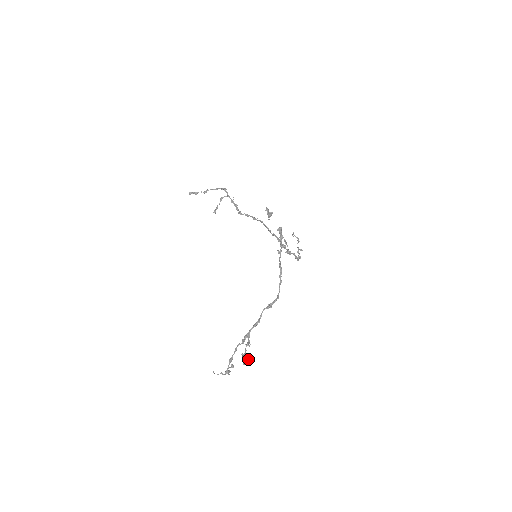
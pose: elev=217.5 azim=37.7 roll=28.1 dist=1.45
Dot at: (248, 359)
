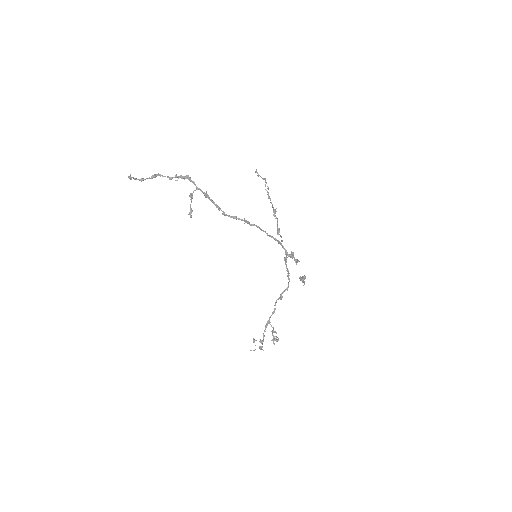
Dot at: (277, 341)
